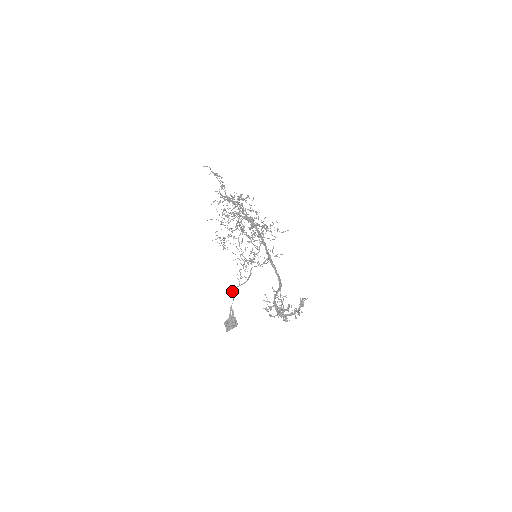
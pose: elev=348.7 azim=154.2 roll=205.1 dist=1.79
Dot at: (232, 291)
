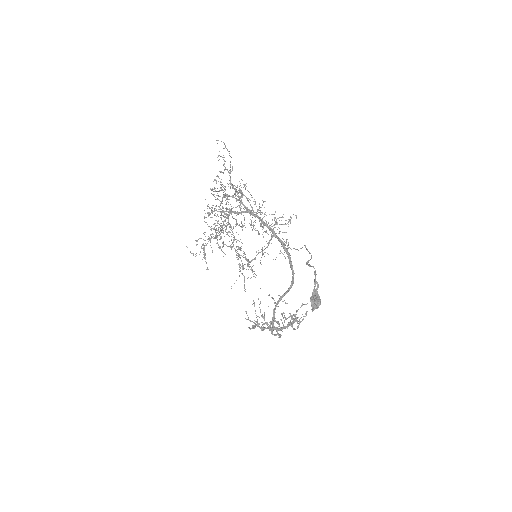
Dot at: (308, 264)
